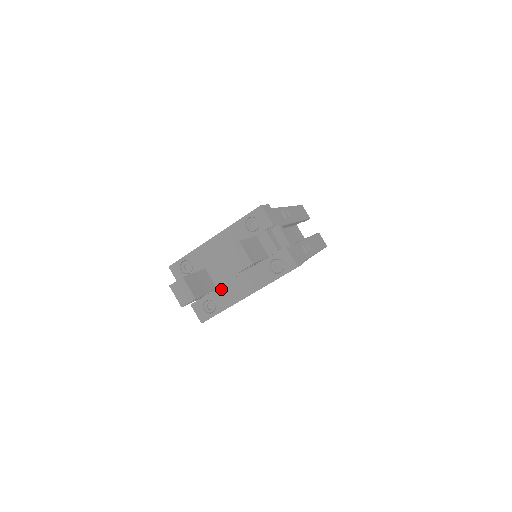
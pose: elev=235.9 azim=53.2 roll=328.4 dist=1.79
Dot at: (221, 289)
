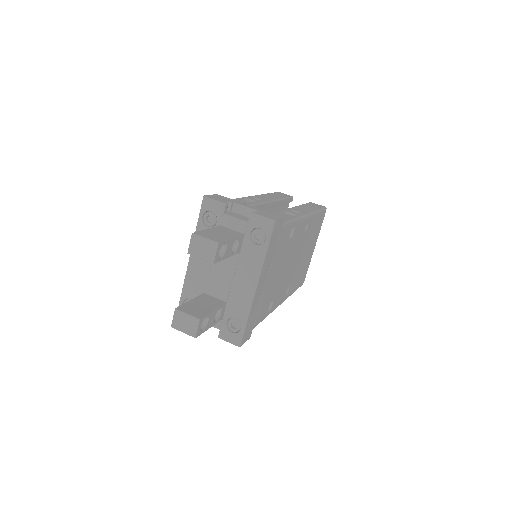
Dot at: (230, 300)
